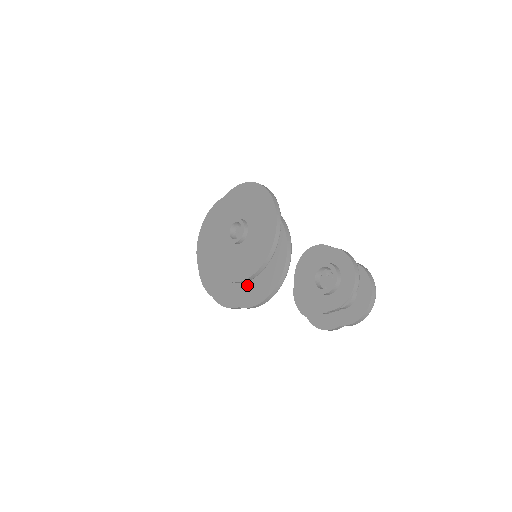
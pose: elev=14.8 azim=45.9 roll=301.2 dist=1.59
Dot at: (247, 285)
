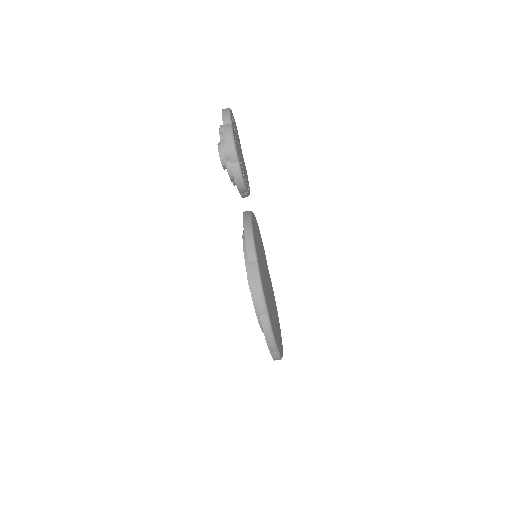
Dot at: occluded
